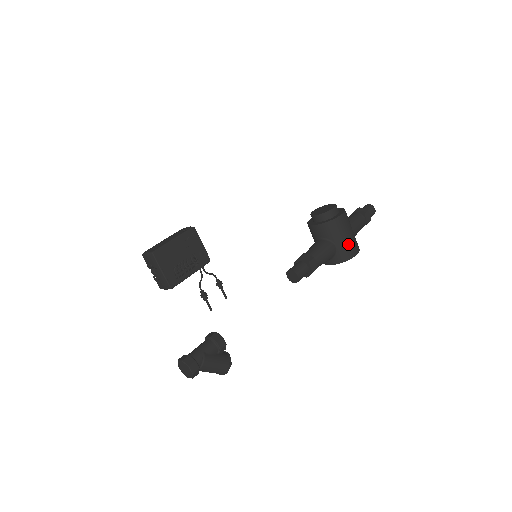
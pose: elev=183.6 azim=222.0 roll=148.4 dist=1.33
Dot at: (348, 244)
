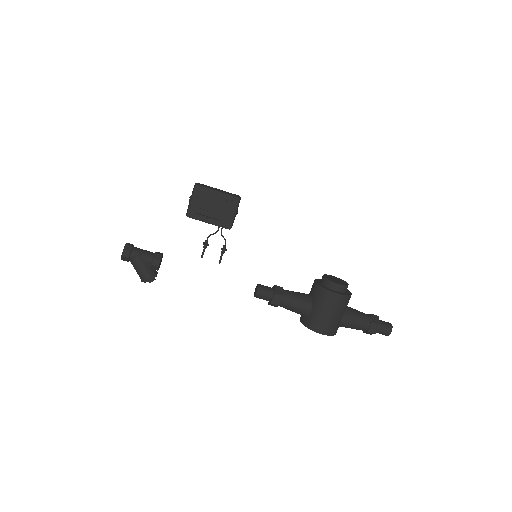
Dot at: (321, 319)
